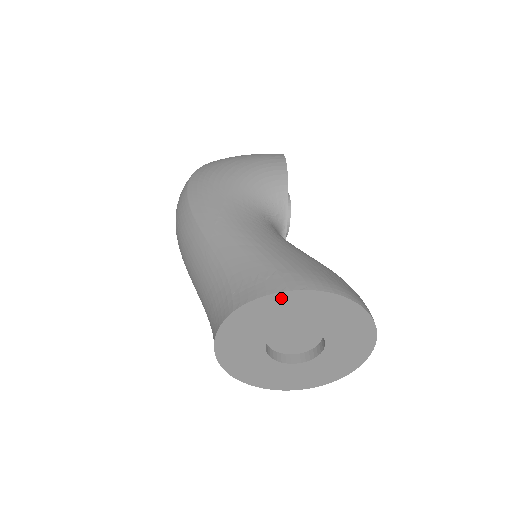
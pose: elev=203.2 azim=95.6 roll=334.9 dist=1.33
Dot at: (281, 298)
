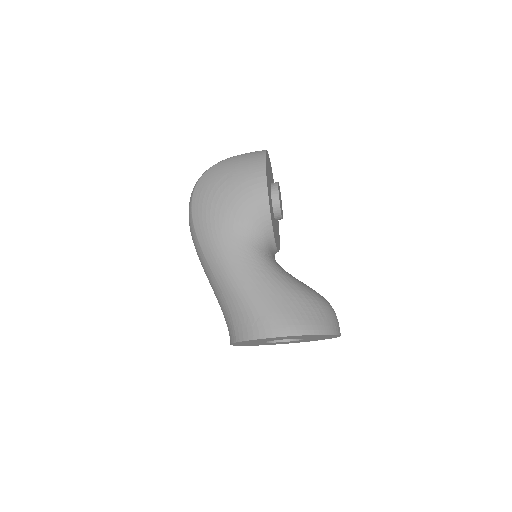
Dot at: (264, 339)
